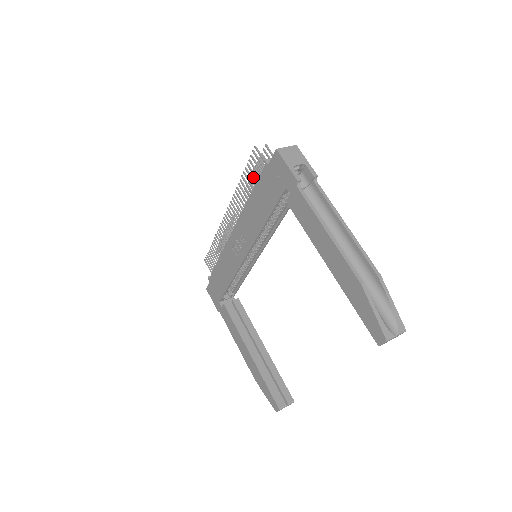
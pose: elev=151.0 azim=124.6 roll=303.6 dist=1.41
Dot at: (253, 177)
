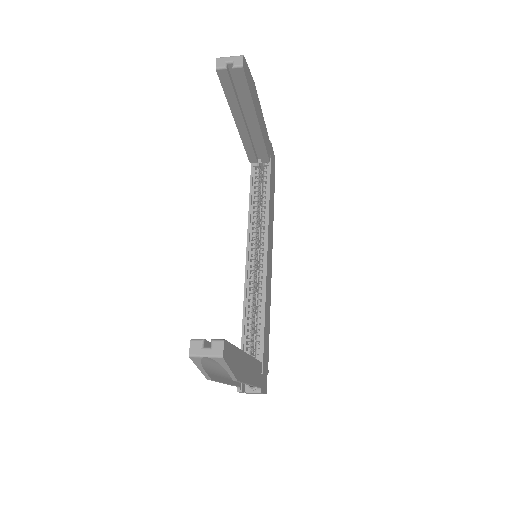
Dot at: occluded
